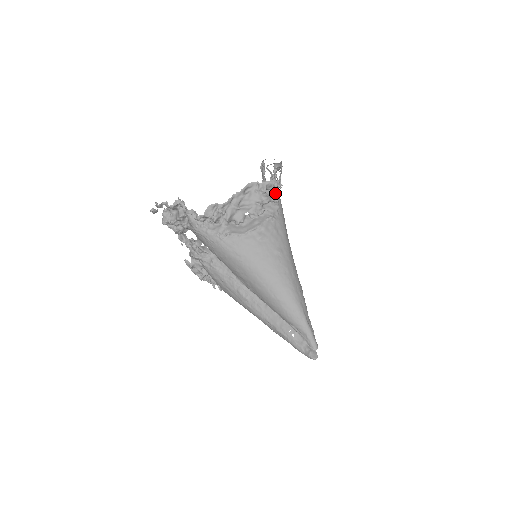
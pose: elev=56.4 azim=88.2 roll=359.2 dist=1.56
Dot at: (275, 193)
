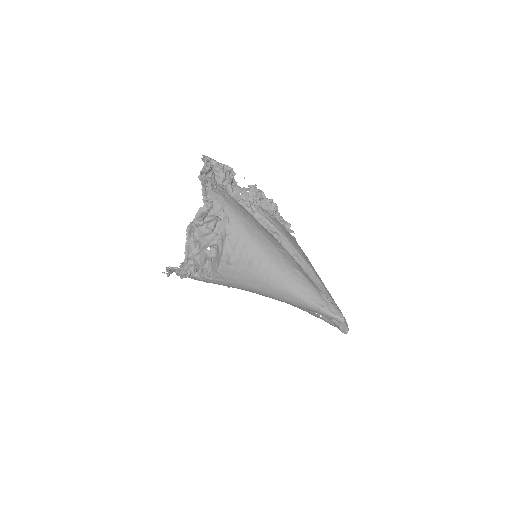
Dot at: (217, 207)
